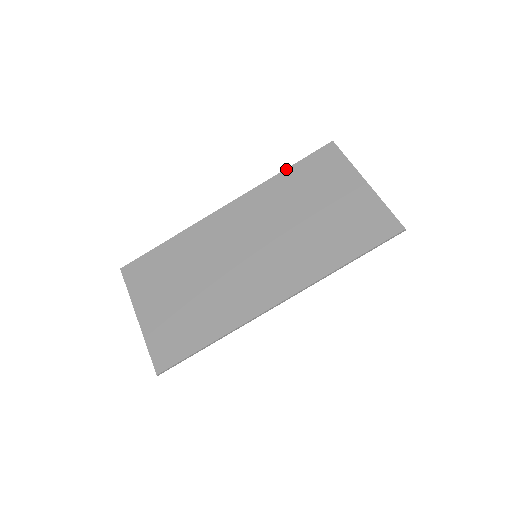
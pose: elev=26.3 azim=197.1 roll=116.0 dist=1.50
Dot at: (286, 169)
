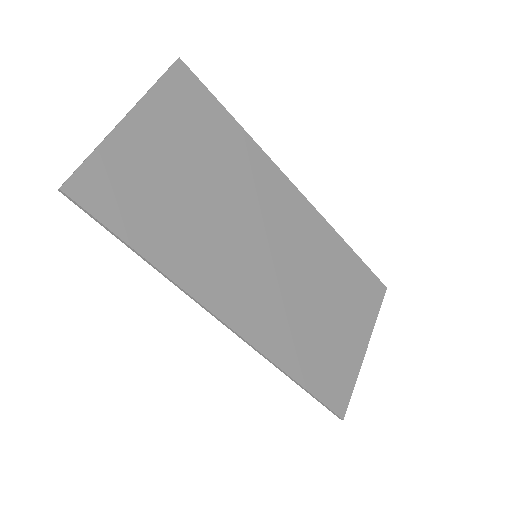
Dot at: (352, 250)
